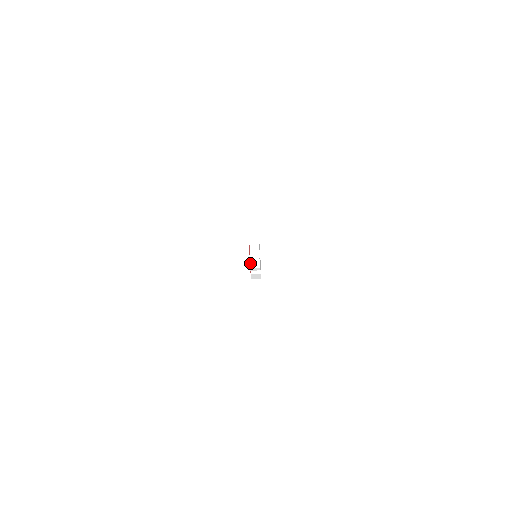
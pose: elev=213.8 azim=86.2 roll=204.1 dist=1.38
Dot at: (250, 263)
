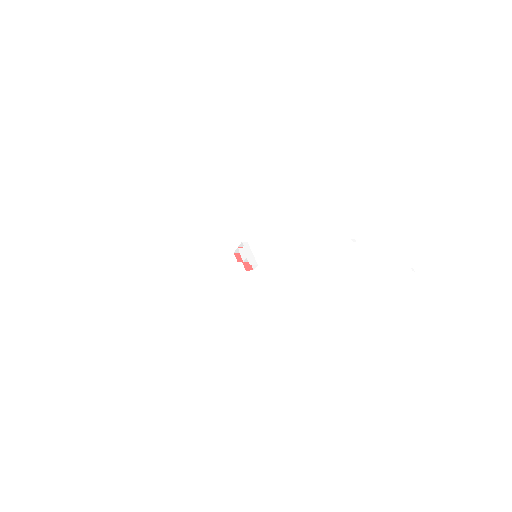
Dot at: (242, 259)
